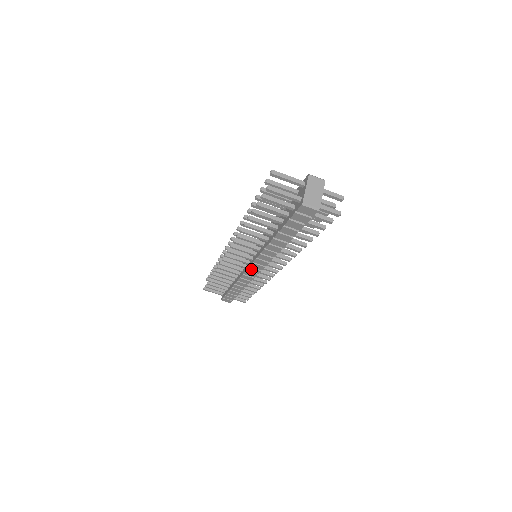
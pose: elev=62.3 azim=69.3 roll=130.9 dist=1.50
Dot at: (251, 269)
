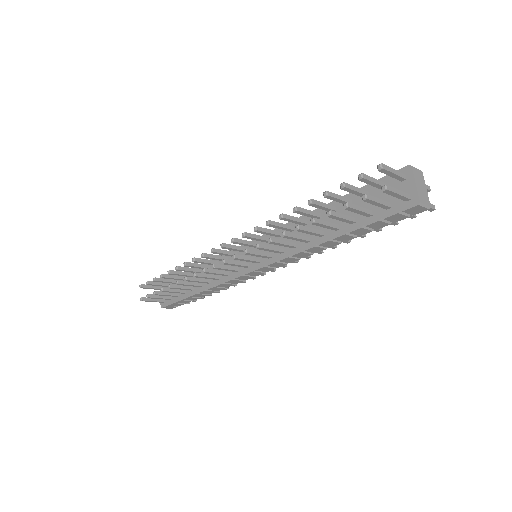
Dot at: (253, 273)
